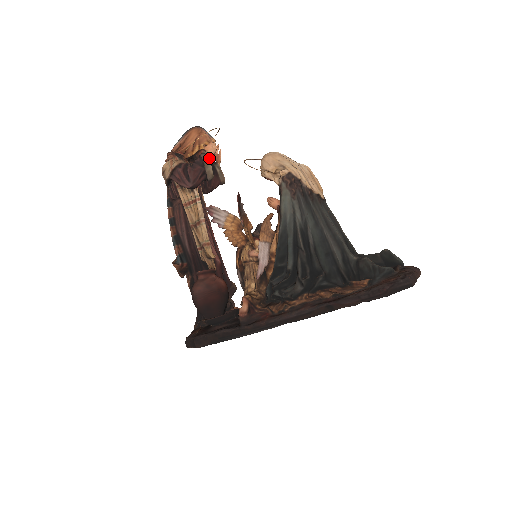
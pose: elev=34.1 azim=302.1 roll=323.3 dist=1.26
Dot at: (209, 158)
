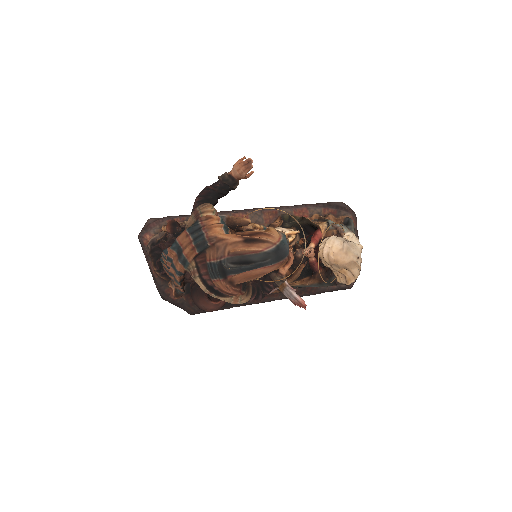
Dot at: occluded
